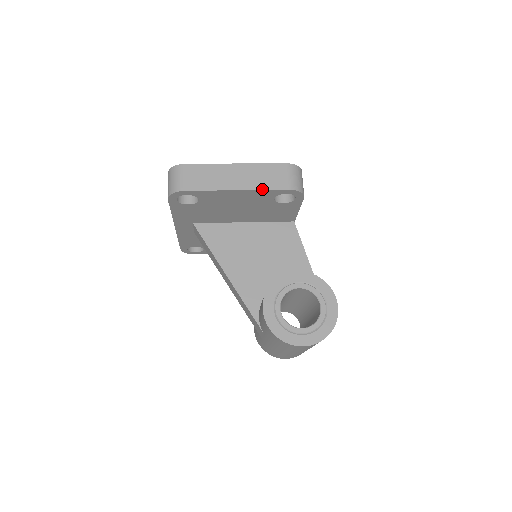
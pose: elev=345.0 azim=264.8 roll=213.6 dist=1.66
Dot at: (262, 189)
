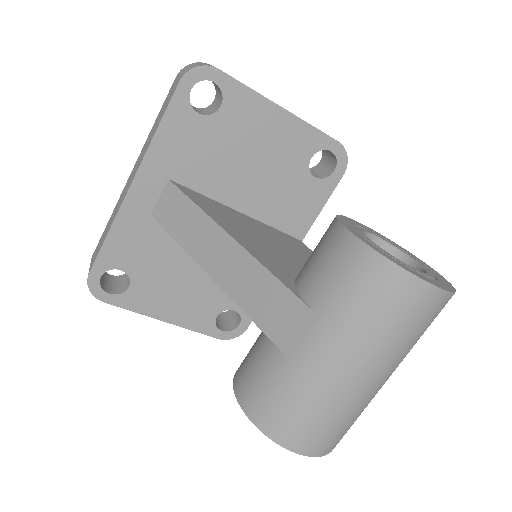
Dot at: (310, 124)
